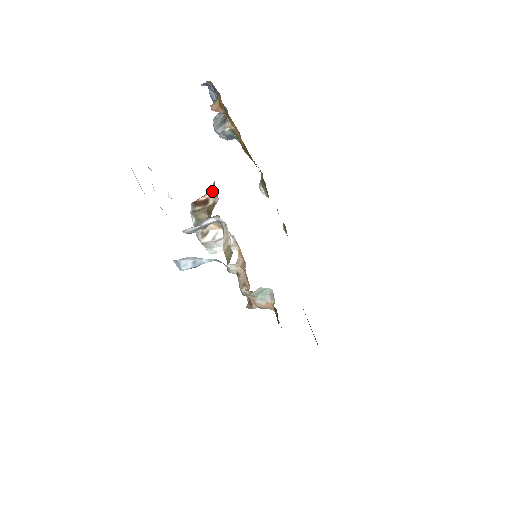
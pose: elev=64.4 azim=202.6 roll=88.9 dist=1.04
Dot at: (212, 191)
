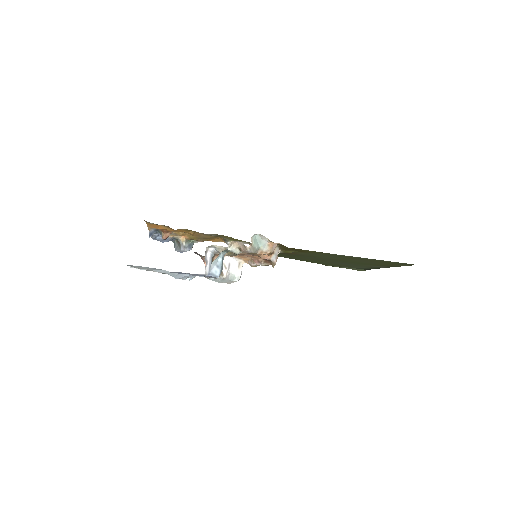
Dot at: (204, 260)
